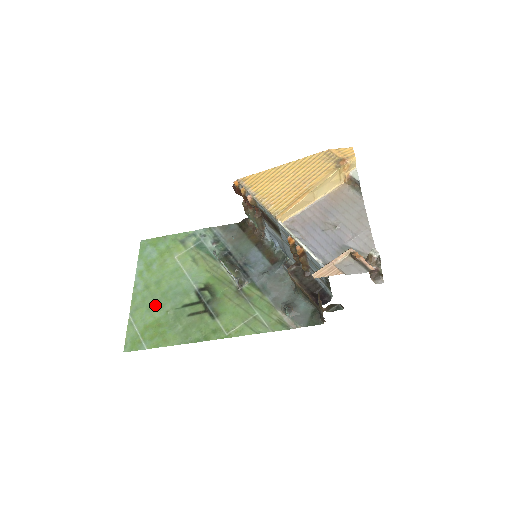
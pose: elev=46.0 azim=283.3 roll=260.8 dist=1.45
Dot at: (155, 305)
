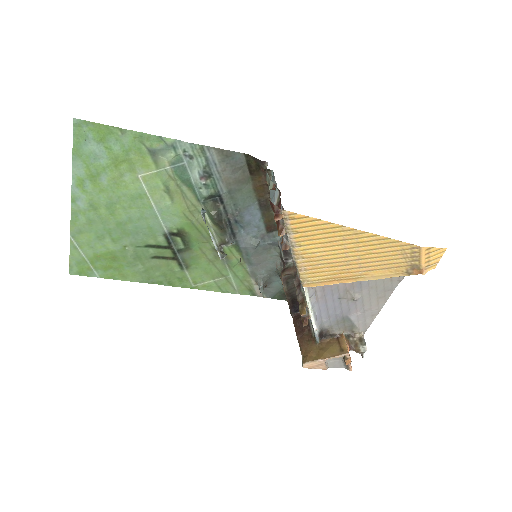
Dot at: (108, 235)
